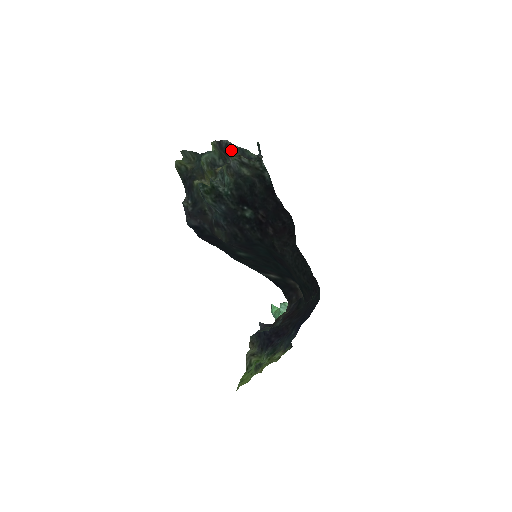
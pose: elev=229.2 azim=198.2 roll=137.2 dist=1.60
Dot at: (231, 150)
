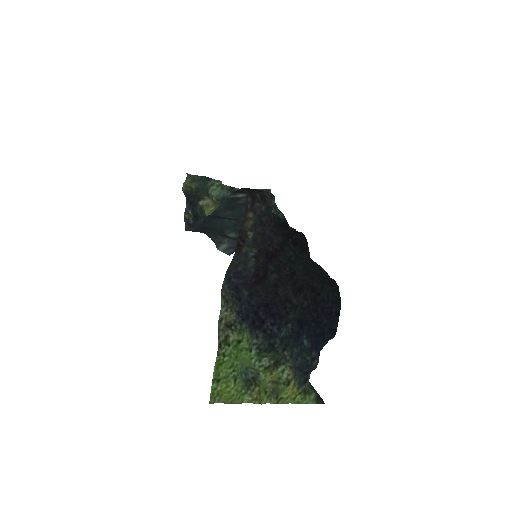
Dot at: occluded
